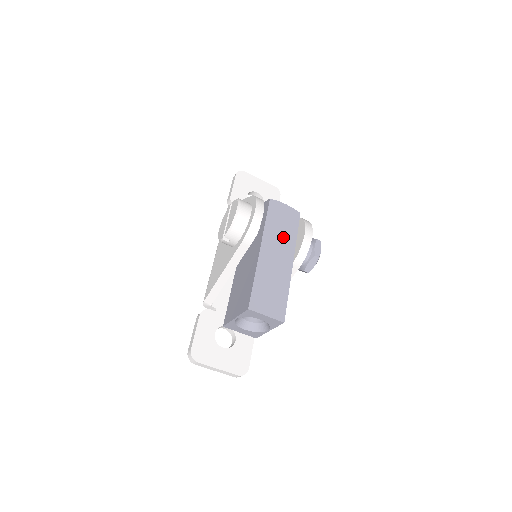
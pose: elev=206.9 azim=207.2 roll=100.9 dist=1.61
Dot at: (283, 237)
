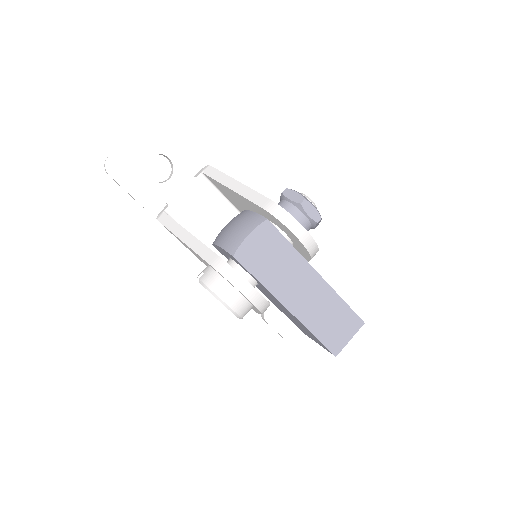
Dot at: (286, 268)
